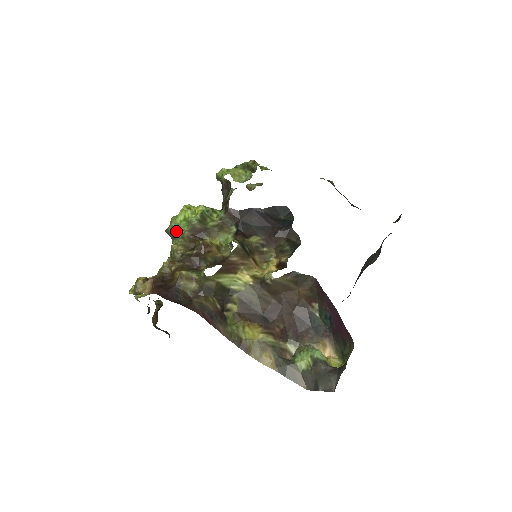
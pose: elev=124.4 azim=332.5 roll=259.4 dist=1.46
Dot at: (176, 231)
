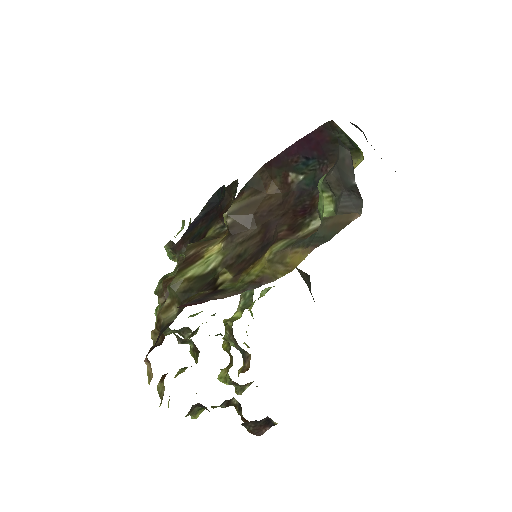
Dot at: (156, 314)
